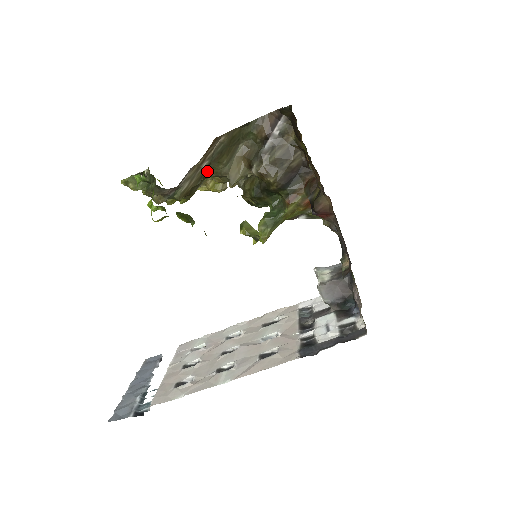
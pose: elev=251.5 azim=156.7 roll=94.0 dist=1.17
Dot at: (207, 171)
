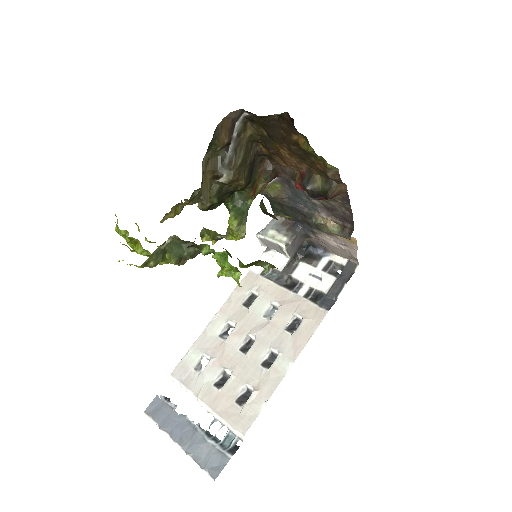
Dot at: occluded
